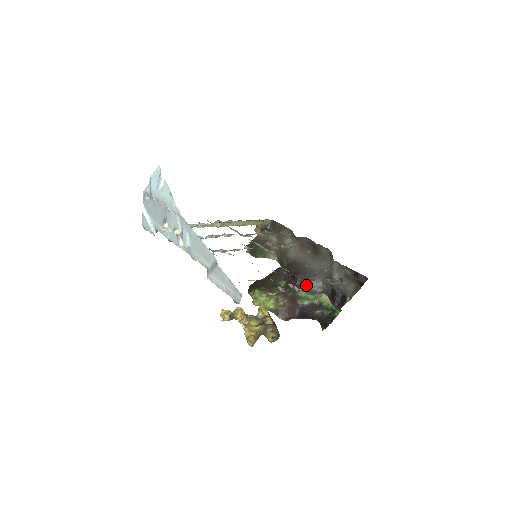
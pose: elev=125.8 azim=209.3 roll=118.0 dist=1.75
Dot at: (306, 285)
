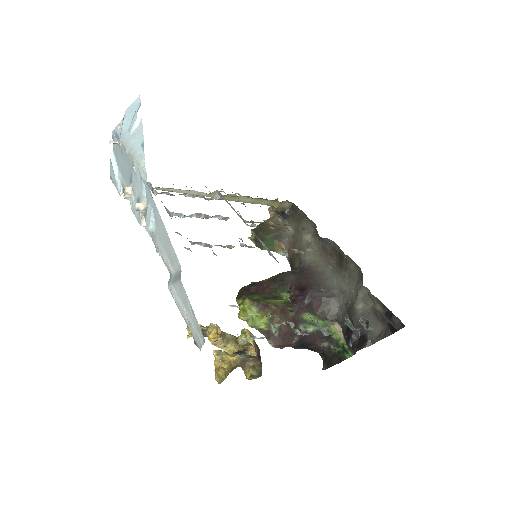
Dot at: (316, 306)
